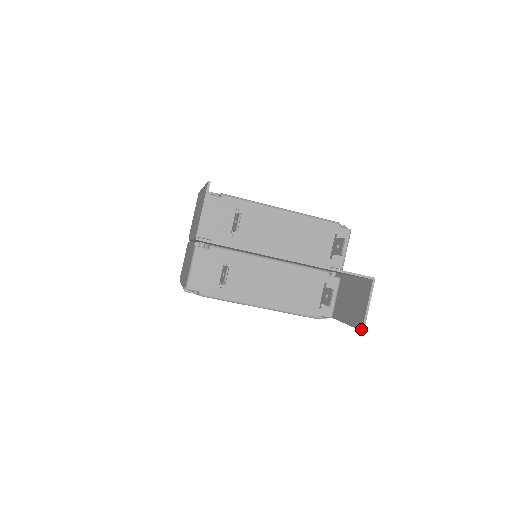
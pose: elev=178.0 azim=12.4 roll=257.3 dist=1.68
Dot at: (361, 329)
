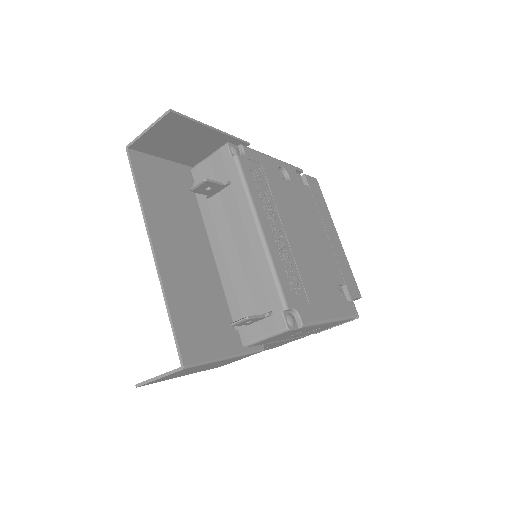
Dot at: (138, 383)
